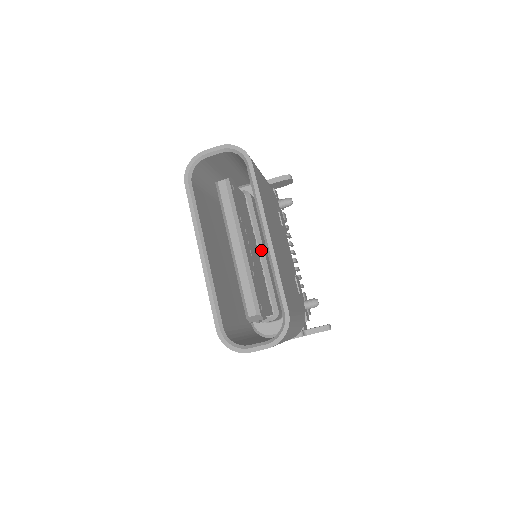
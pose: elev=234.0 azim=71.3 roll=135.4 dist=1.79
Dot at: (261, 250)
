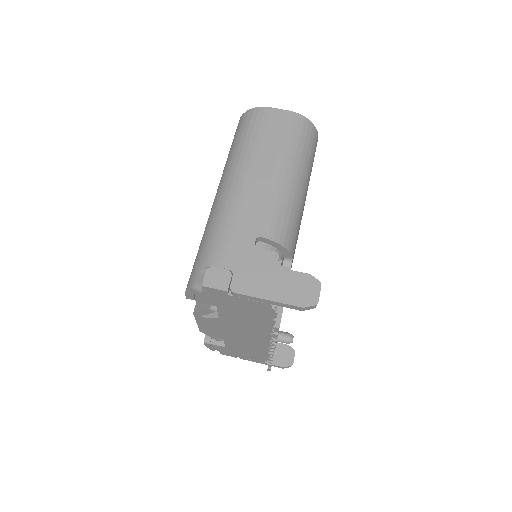
Dot at: occluded
